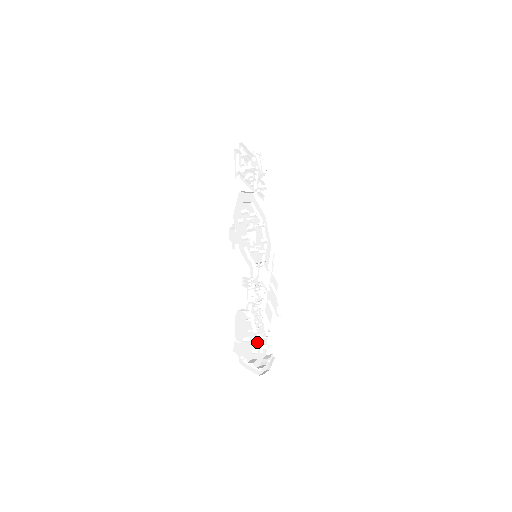
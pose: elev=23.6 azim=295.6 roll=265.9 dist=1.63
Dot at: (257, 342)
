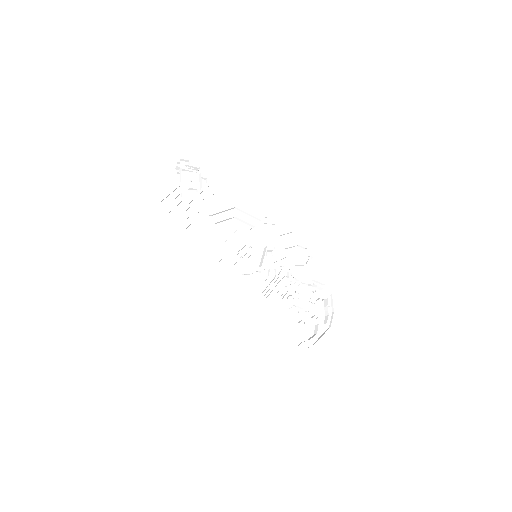
Dot at: (310, 305)
